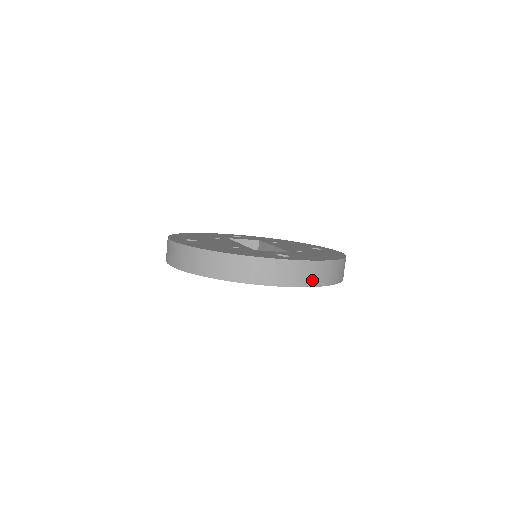
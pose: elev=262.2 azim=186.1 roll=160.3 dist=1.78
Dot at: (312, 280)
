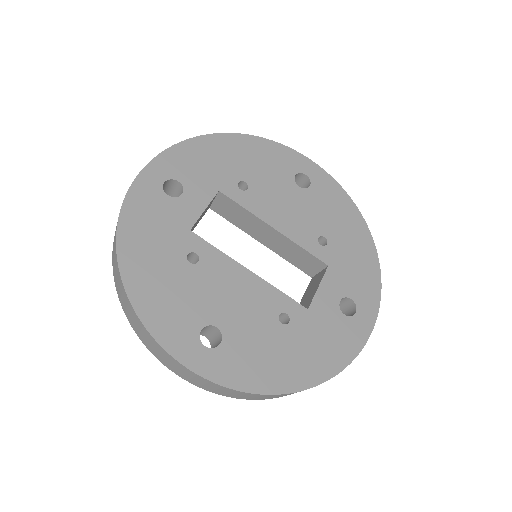
Dot at: occluded
